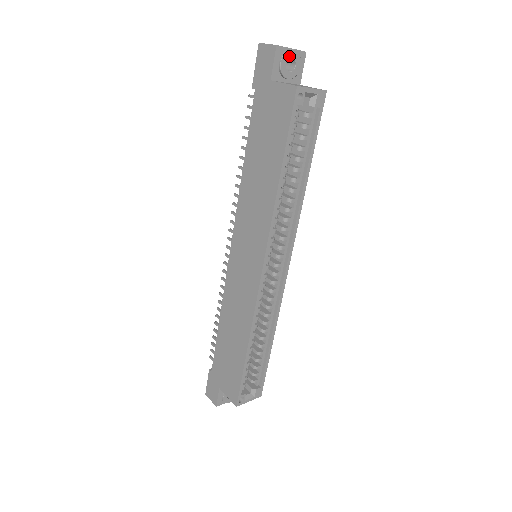
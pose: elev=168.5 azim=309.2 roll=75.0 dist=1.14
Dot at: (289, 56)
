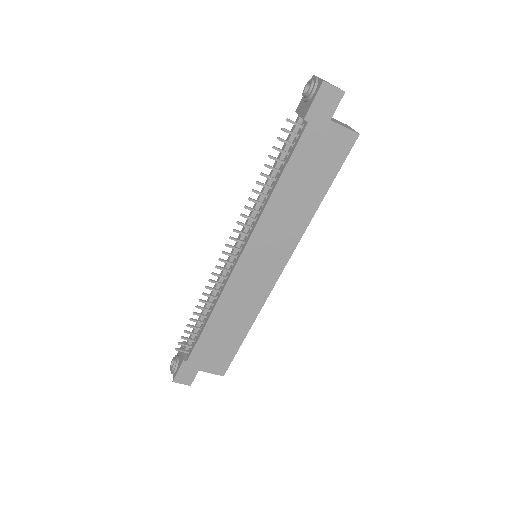
Dot at: occluded
